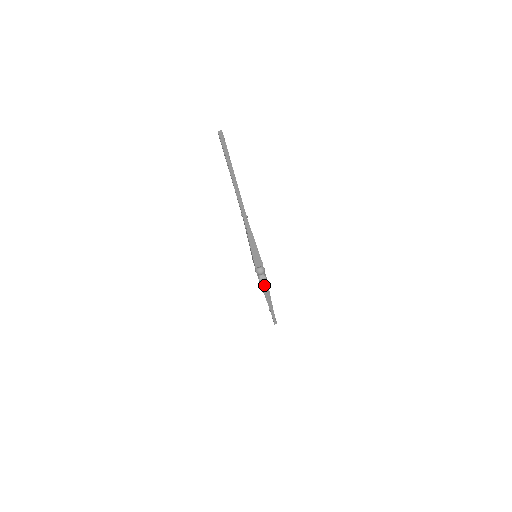
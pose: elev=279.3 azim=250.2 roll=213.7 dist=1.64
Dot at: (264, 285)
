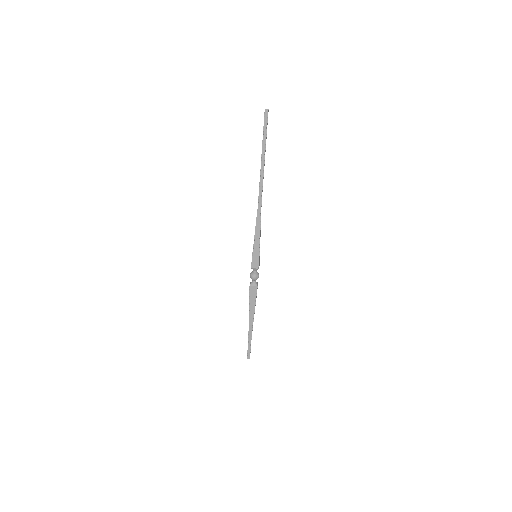
Dot at: (252, 295)
